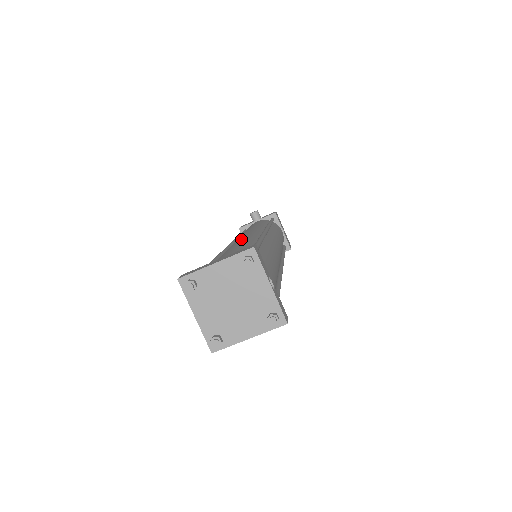
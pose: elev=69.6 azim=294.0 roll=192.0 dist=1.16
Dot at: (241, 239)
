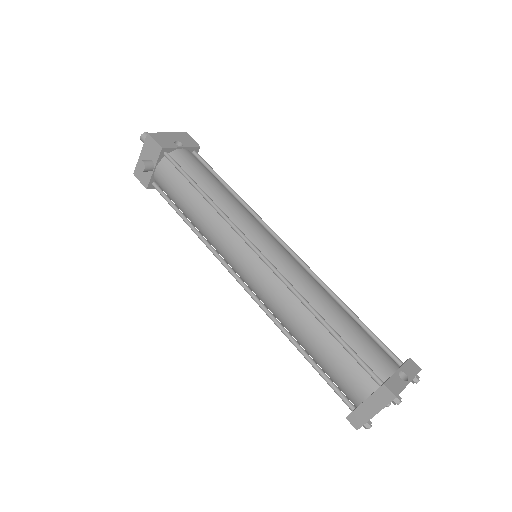
Dot at: (277, 302)
